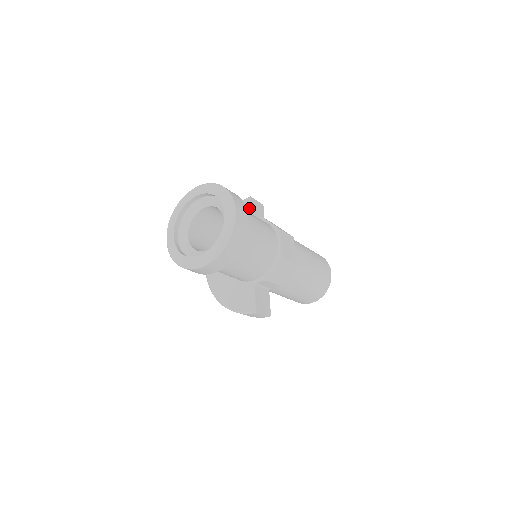
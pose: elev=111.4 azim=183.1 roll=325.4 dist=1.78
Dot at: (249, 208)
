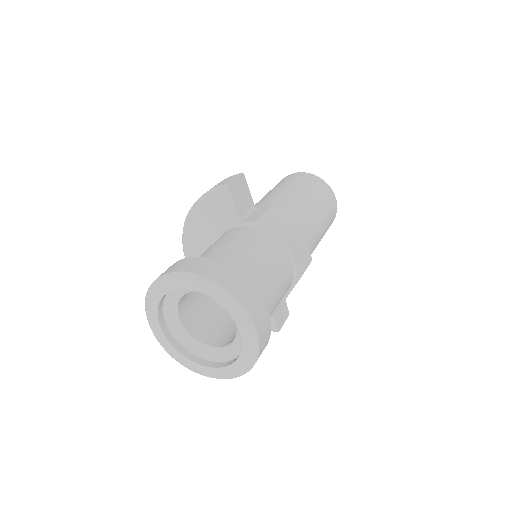
Dot at: (232, 204)
